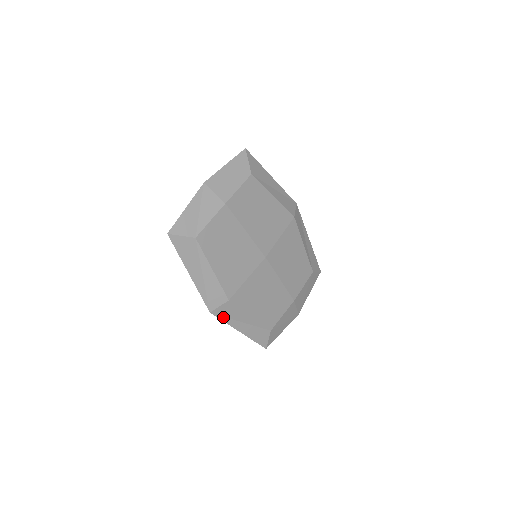
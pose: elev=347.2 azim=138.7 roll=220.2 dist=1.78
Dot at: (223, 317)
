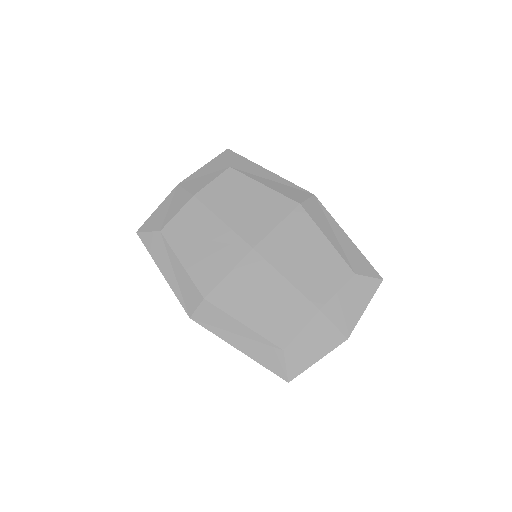
Dot at: (208, 325)
